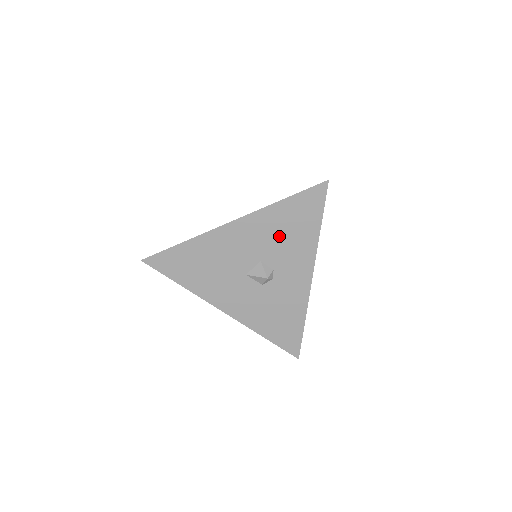
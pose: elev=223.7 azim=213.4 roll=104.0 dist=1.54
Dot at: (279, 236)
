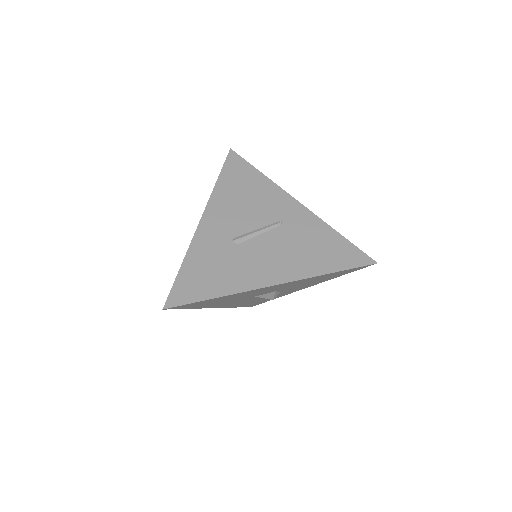
Dot at: (305, 283)
